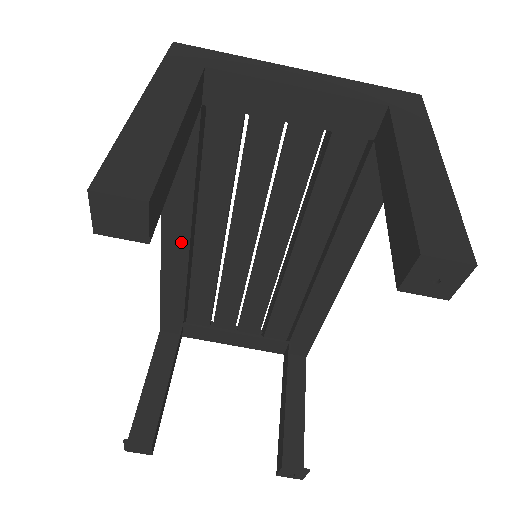
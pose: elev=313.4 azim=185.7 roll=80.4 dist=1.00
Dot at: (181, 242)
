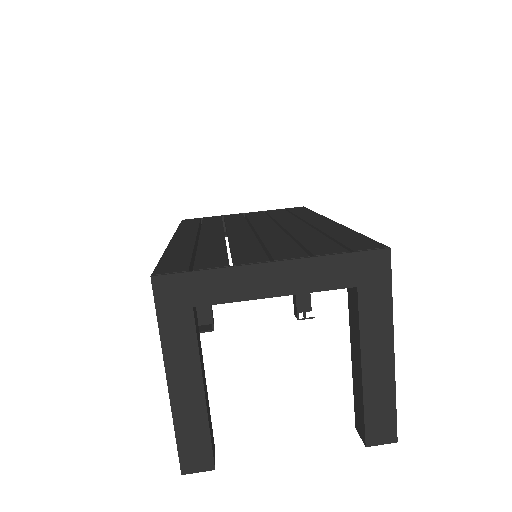
Dot at: occluded
